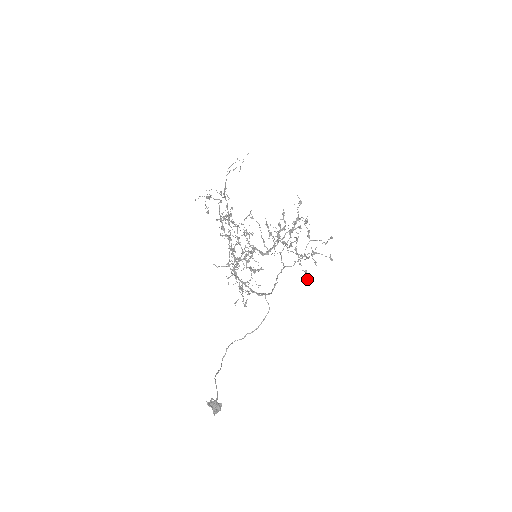
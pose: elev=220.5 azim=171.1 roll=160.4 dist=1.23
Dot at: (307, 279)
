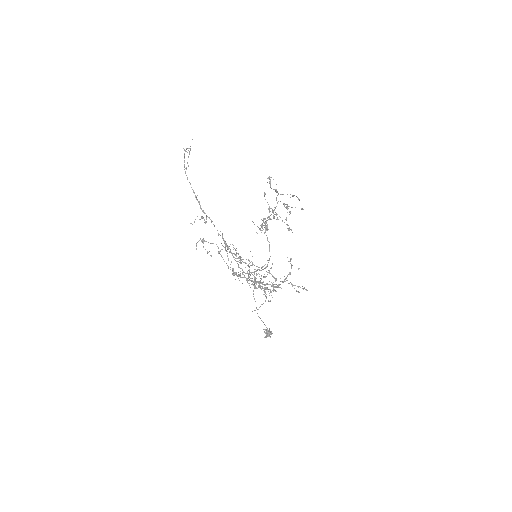
Dot at: (289, 229)
